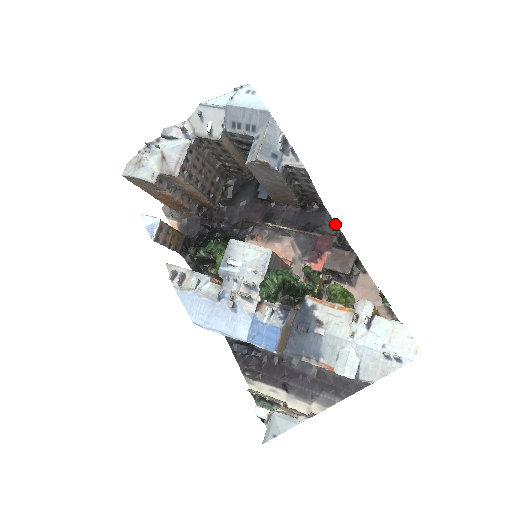
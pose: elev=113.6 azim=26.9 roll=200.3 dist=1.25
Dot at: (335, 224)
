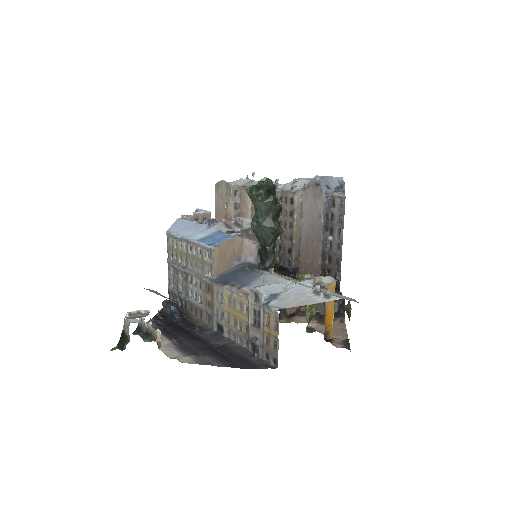
Dot at: occluded
